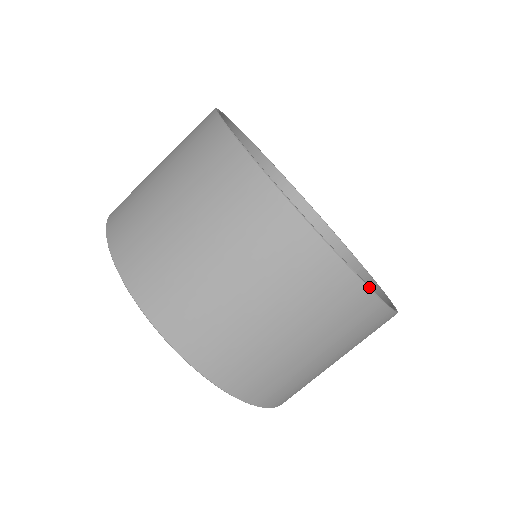
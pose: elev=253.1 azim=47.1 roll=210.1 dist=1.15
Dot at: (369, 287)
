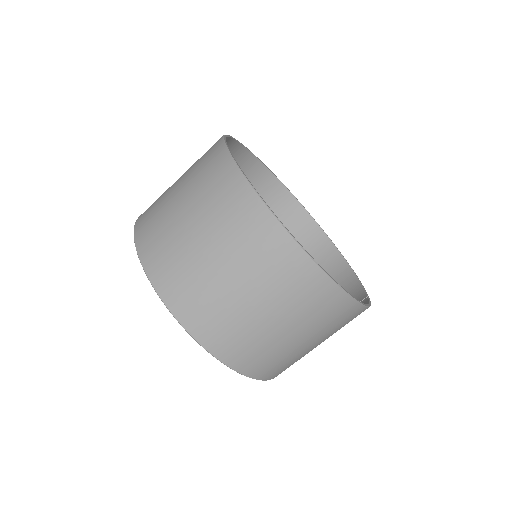
Dot at: (283, 225)
